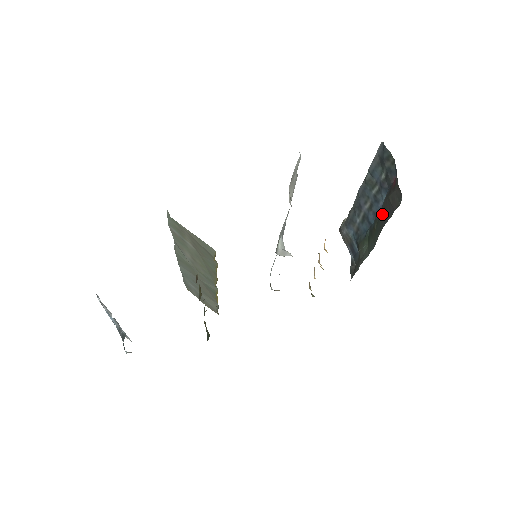
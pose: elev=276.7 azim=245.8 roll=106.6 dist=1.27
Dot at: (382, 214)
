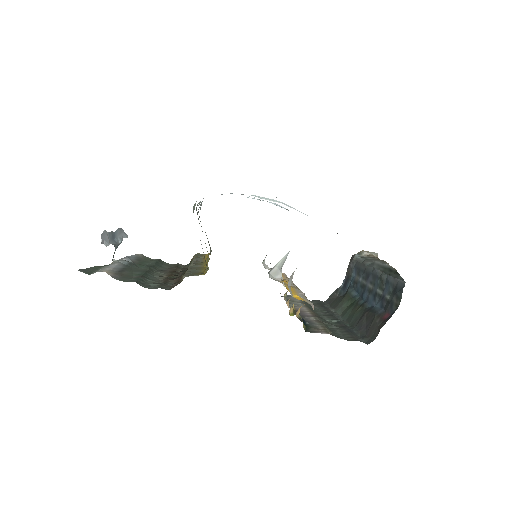
Dot at: (365, 315)
